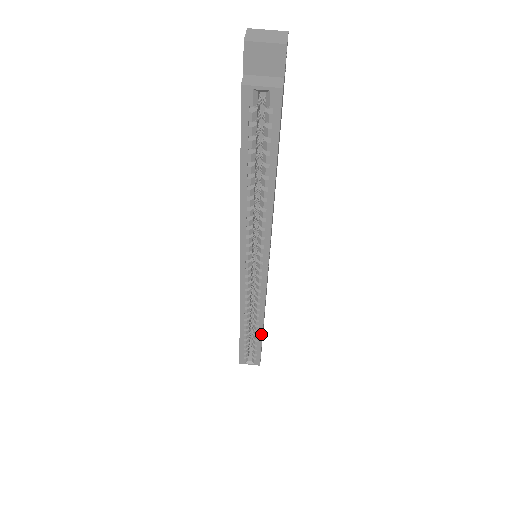
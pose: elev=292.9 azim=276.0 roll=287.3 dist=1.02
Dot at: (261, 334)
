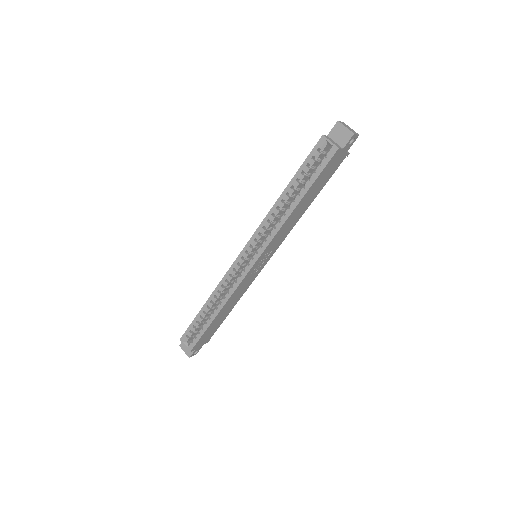
Dot at: (214, 318)
